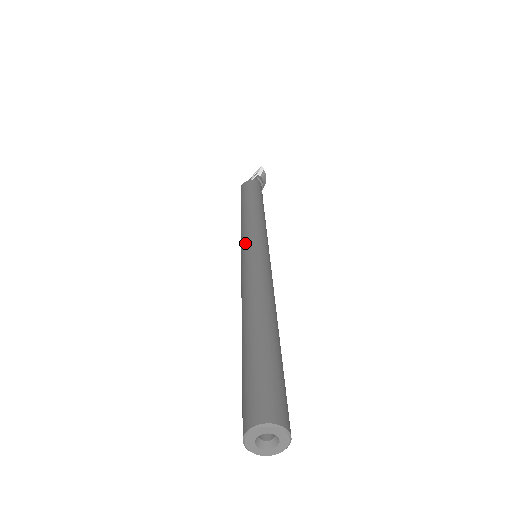
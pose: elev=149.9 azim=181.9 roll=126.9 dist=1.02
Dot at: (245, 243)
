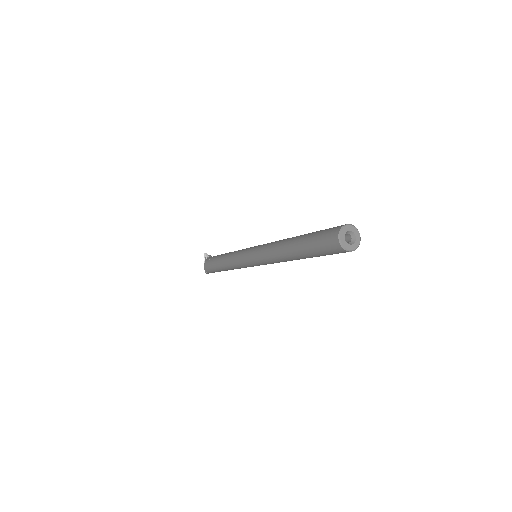
Dot at: (244, 254)
